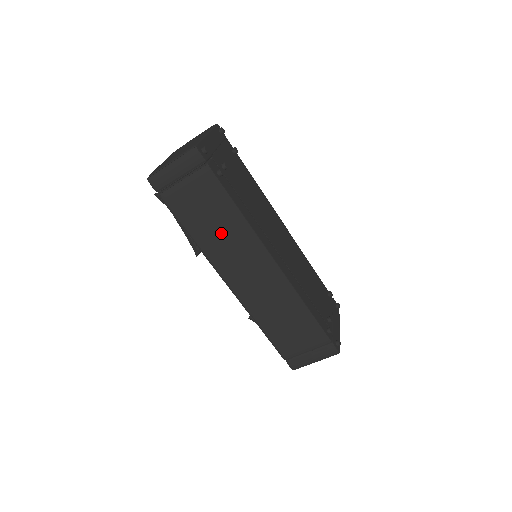
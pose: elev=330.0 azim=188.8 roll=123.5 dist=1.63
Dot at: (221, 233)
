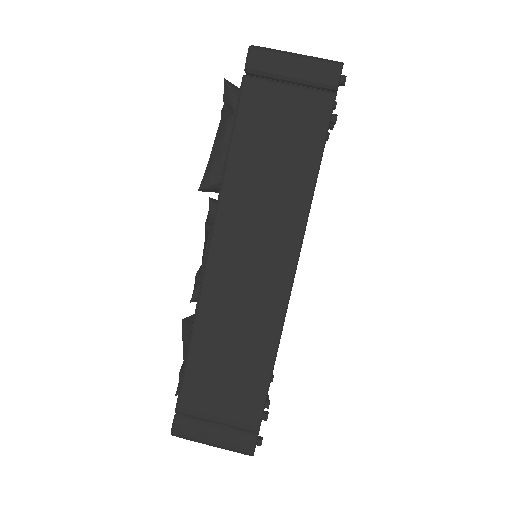
Dot at: (269, 183)
